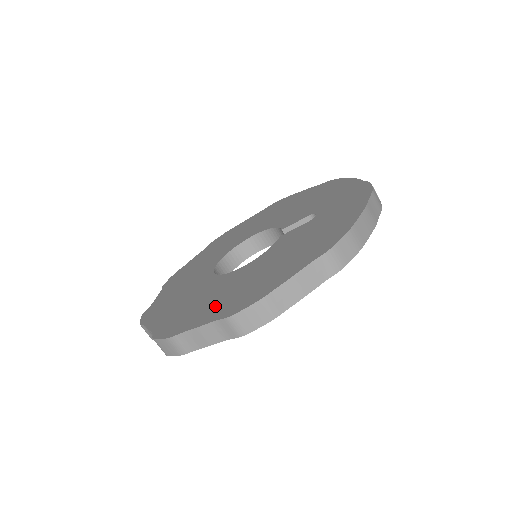
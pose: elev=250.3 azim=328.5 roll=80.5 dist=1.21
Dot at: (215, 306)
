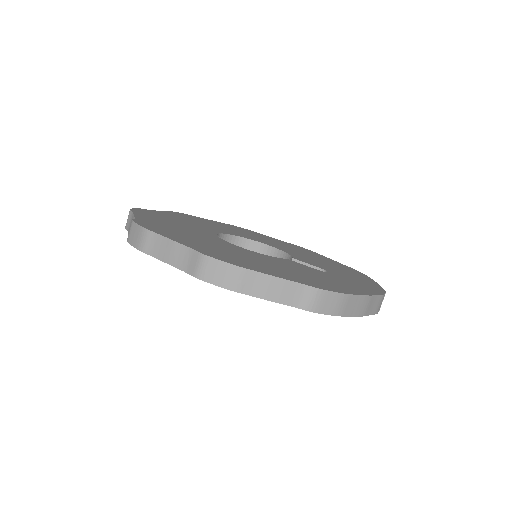
Dot at: (200, 244)
